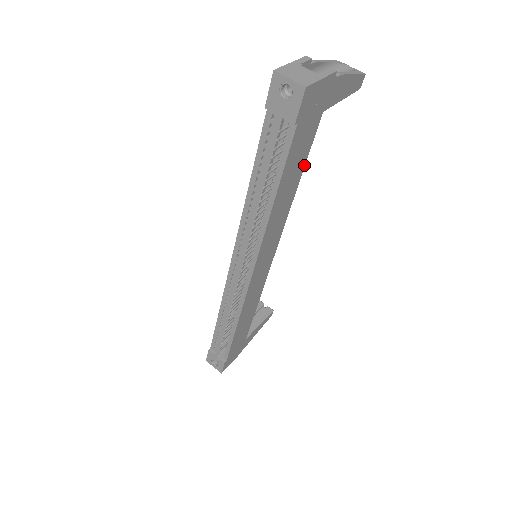
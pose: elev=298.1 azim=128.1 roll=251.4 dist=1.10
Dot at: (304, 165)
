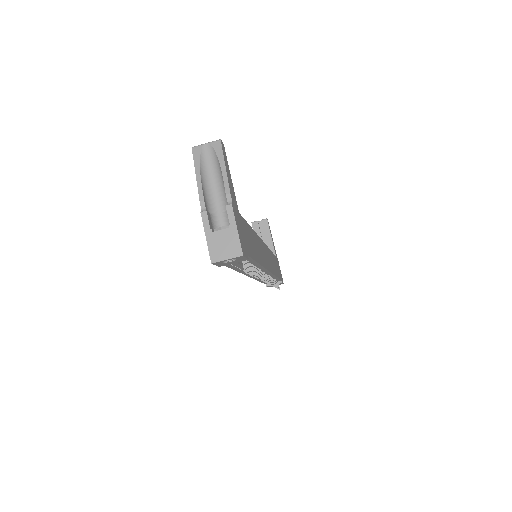
Dot at: (248, 225)
